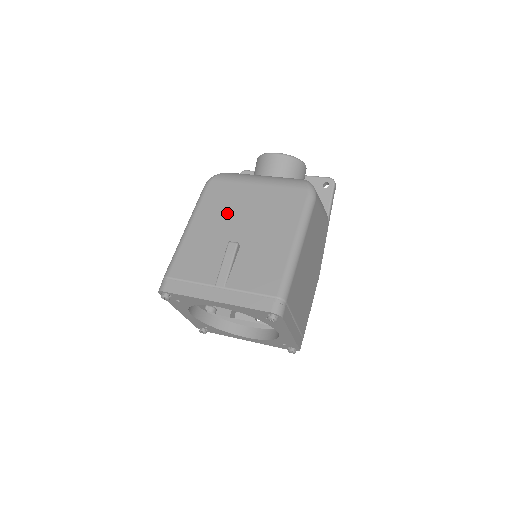
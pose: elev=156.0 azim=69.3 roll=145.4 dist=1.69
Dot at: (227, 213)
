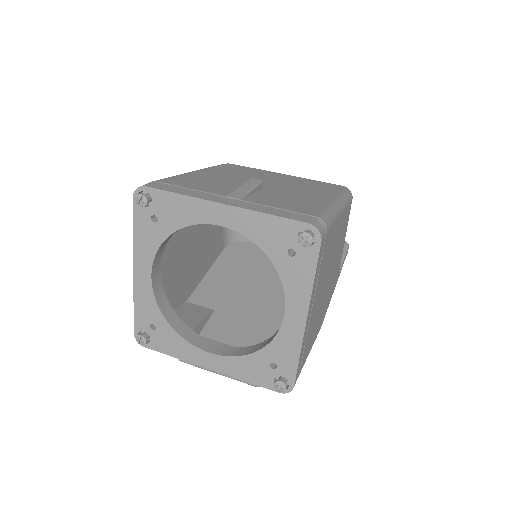
Dot at: (246, 175)
